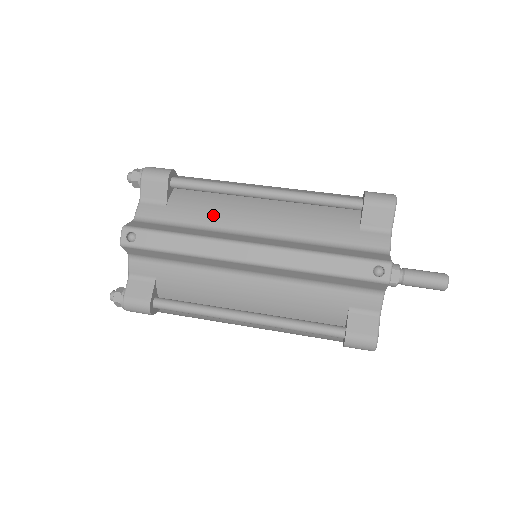
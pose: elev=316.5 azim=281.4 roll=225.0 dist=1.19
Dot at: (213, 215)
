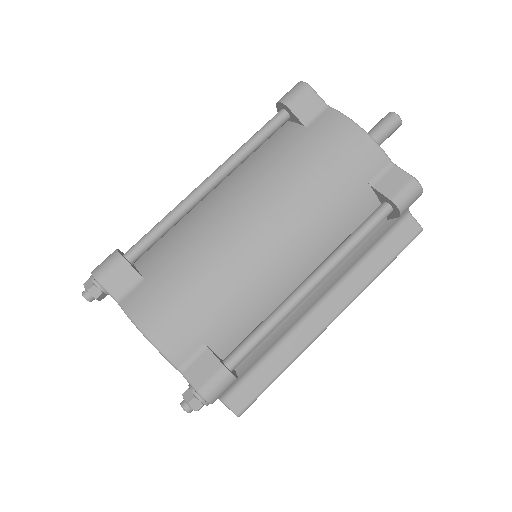
Dot at: (279, 333)
